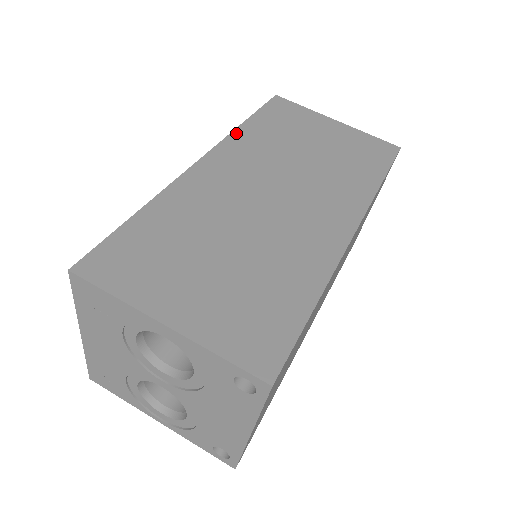
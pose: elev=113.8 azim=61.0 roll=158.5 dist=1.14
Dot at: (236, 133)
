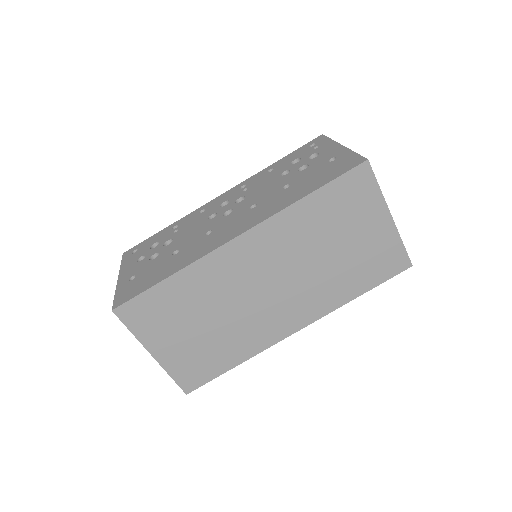
Dot at: (287, 212)
